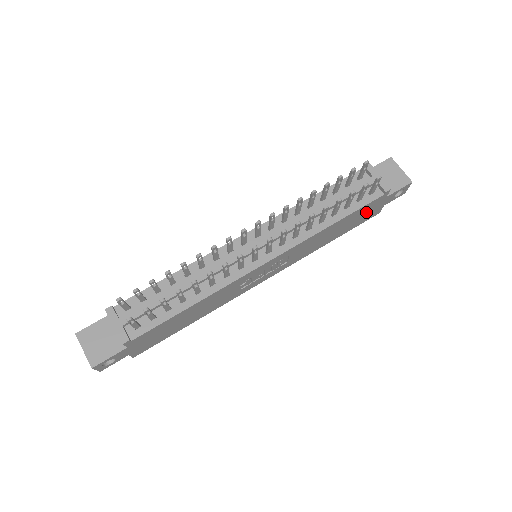
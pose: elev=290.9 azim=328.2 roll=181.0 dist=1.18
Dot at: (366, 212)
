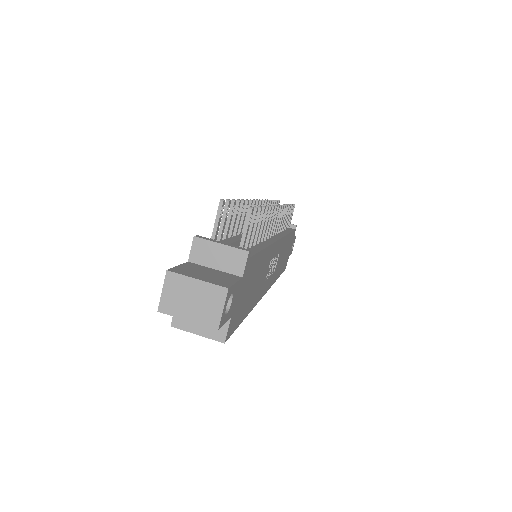
Dot at: (289, 249)
